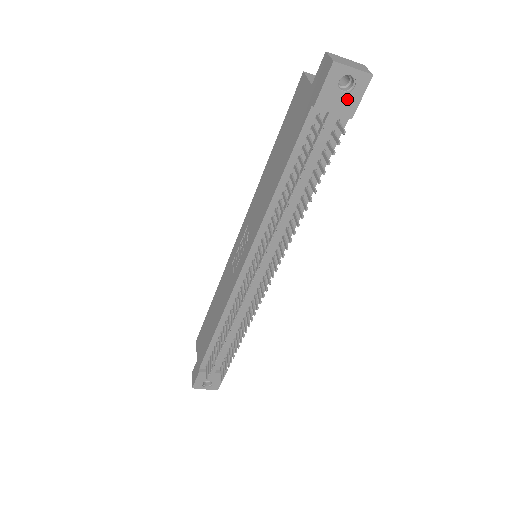
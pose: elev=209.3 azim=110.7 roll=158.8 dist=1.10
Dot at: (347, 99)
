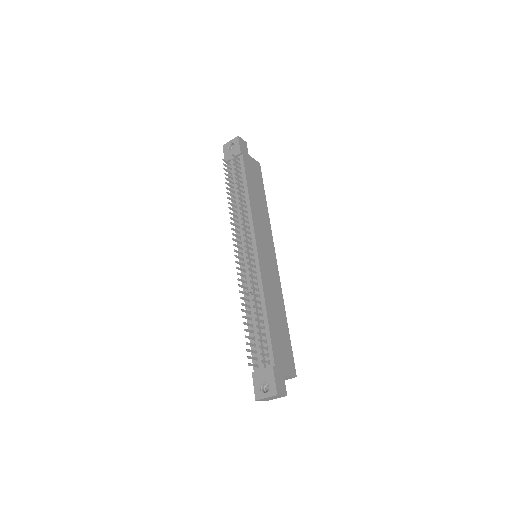
Dot at: (235, 150)
